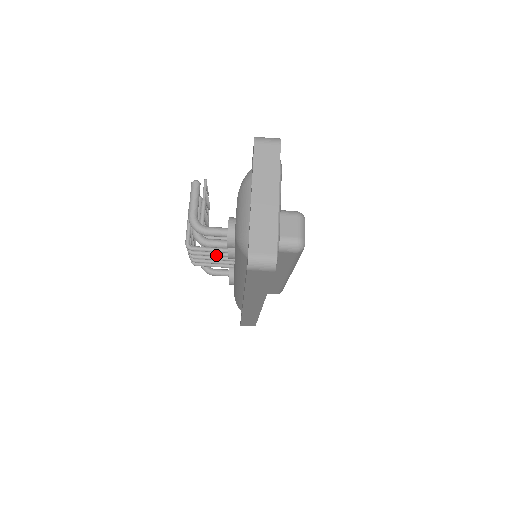
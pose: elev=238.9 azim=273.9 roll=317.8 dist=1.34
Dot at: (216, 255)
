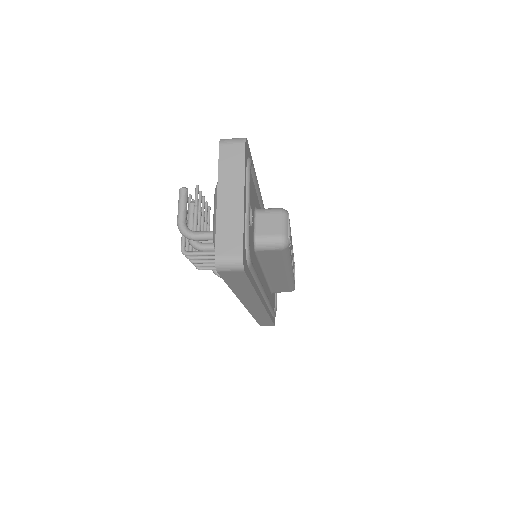
Dot at: (213, 258)
